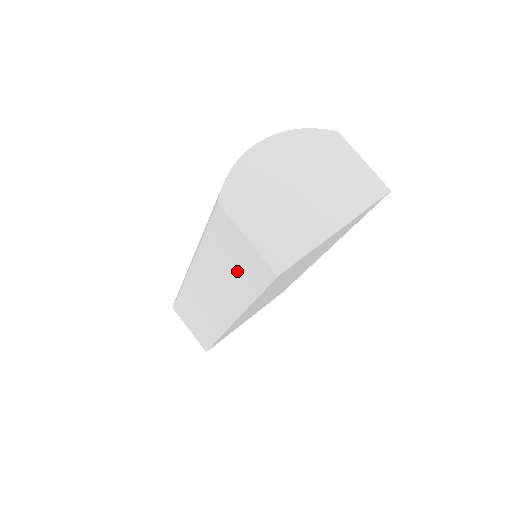
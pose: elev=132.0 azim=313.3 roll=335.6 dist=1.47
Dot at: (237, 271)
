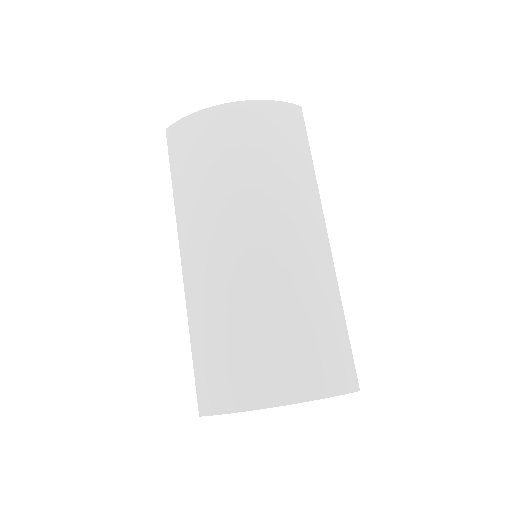
Dot at: occluded
